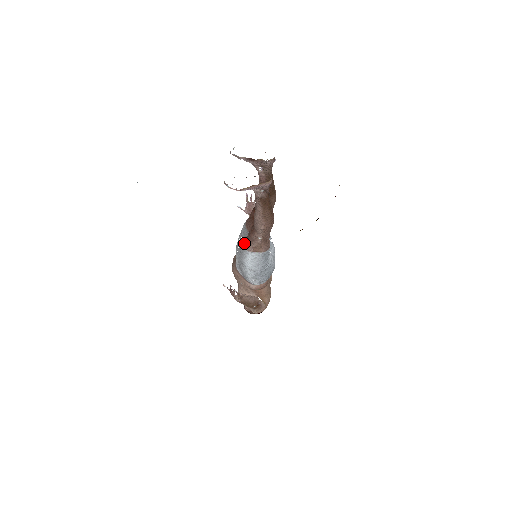
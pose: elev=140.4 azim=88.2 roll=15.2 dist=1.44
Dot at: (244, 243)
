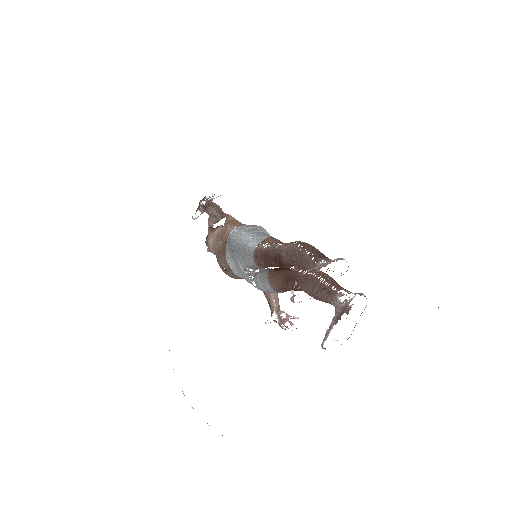
Dot at: (276, 290)
